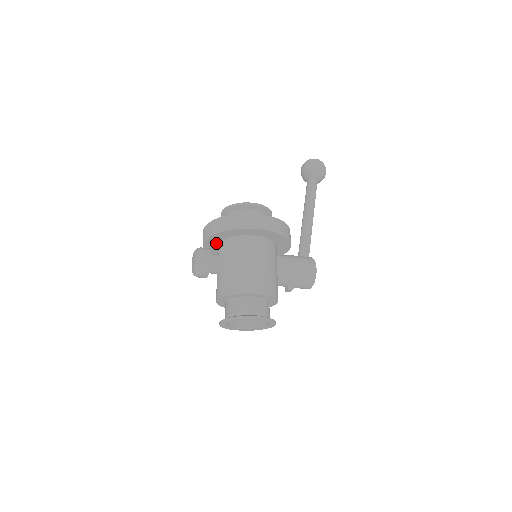
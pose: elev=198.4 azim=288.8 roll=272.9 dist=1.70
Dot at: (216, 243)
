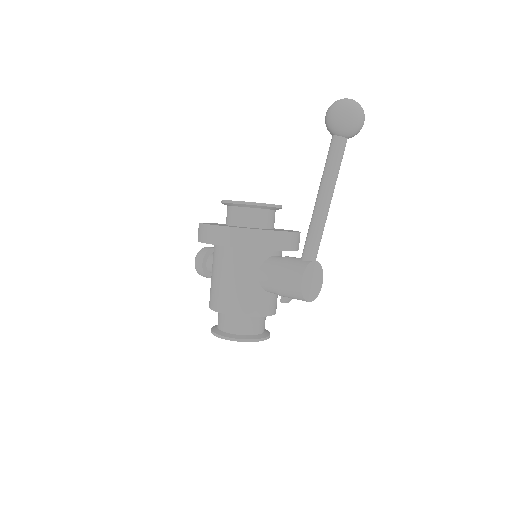
Dot at: occluded
